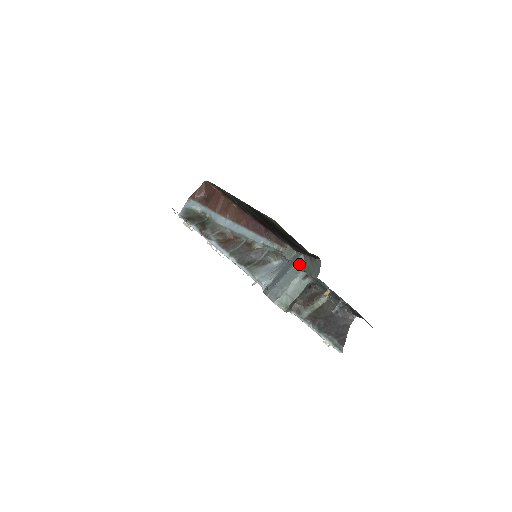
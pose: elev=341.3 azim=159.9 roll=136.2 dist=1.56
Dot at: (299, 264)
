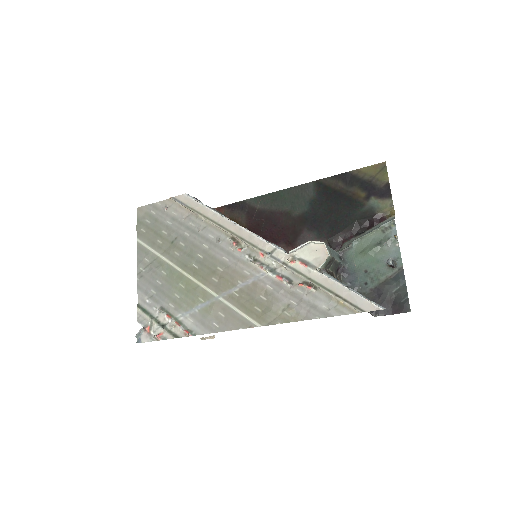
Dot at: occluded
